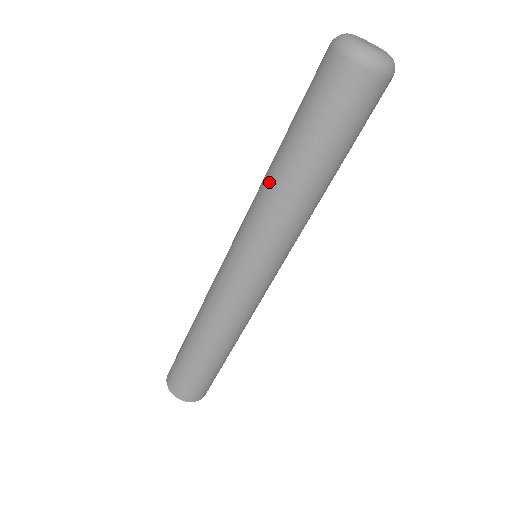
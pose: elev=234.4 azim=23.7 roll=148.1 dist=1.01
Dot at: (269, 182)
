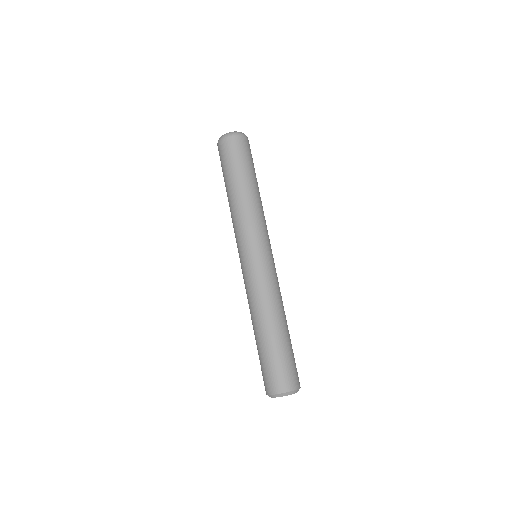
Dot at: (230, 210)
